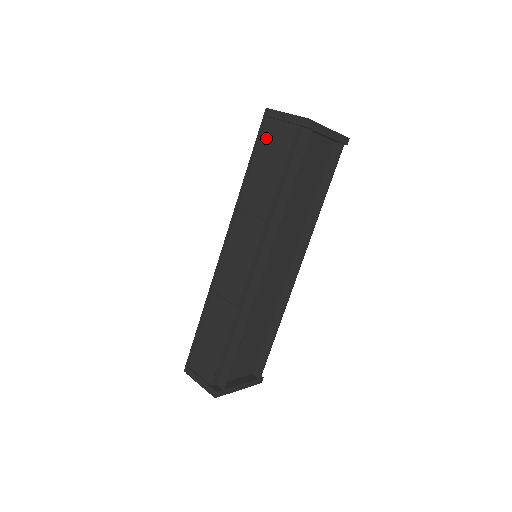
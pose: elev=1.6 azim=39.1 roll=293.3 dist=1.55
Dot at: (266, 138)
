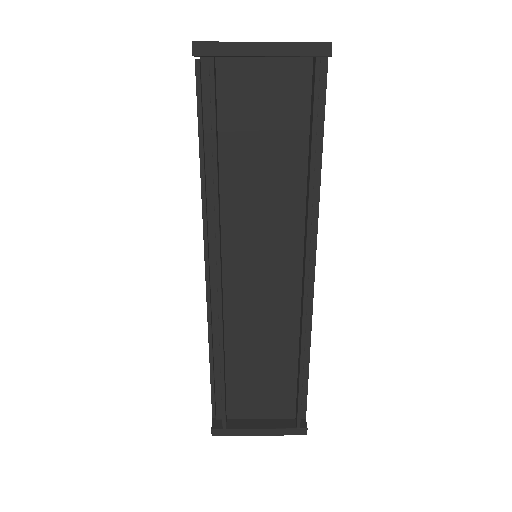
Dot at: occluded
